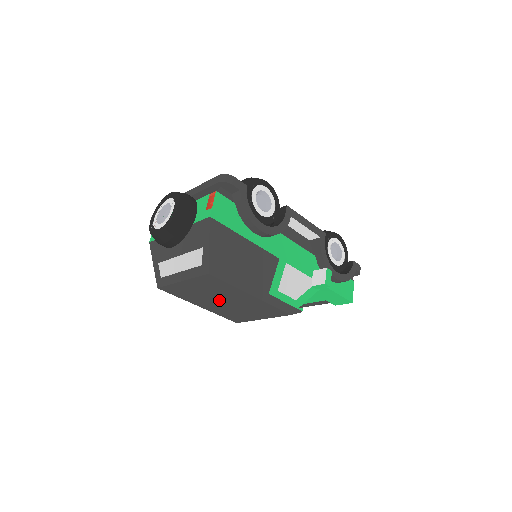
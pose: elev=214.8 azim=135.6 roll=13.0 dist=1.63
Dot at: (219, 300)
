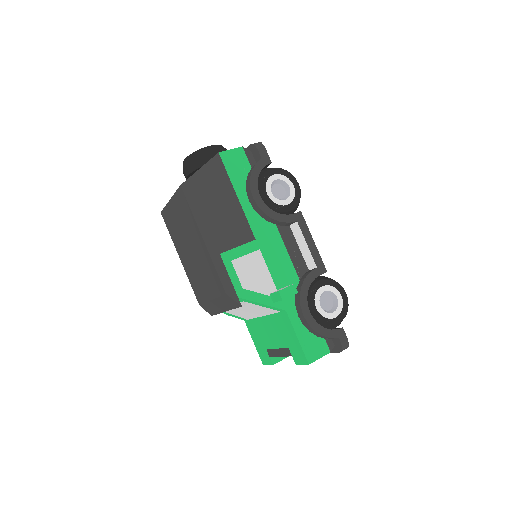
Dot at: (188, 245)
